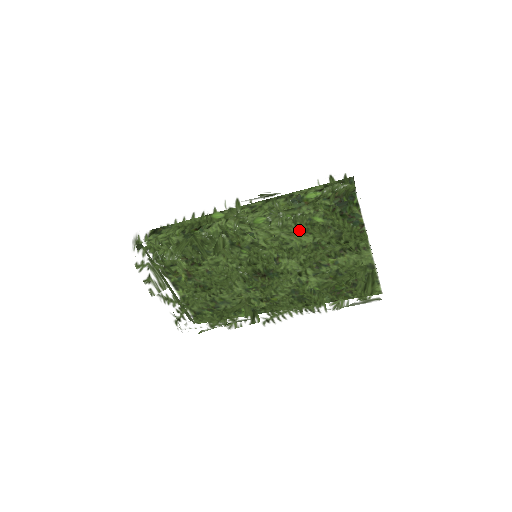
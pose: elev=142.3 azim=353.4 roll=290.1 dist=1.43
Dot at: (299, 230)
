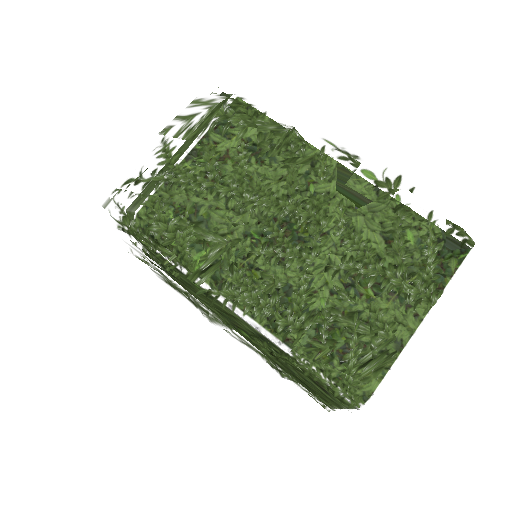
Dot at: (388, 222)
